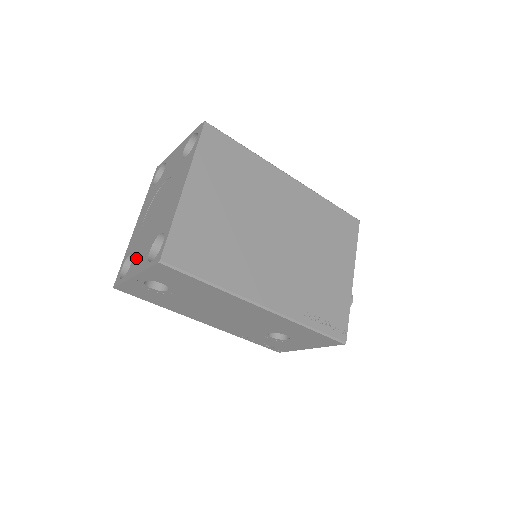
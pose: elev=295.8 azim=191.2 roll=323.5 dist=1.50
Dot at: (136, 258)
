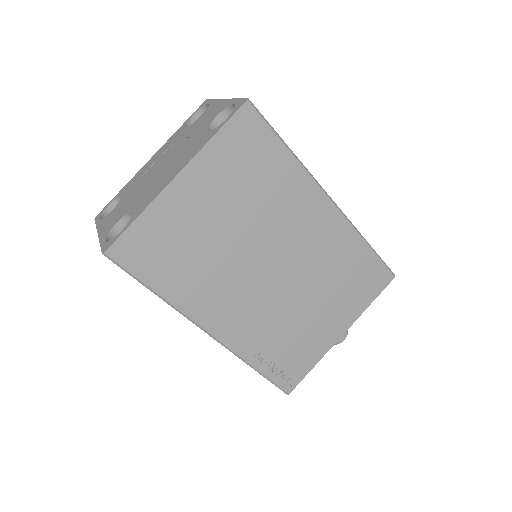
Dot at: (114, 211)
